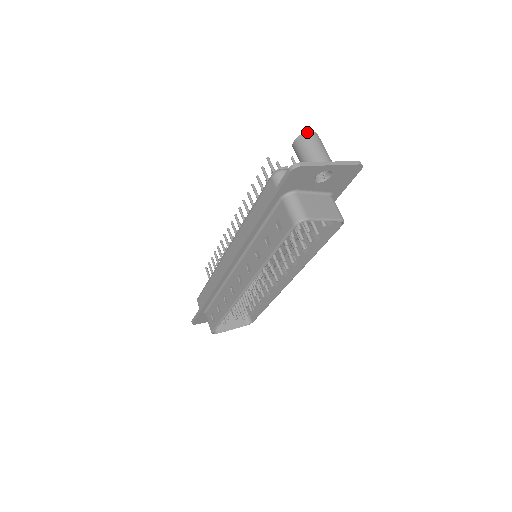
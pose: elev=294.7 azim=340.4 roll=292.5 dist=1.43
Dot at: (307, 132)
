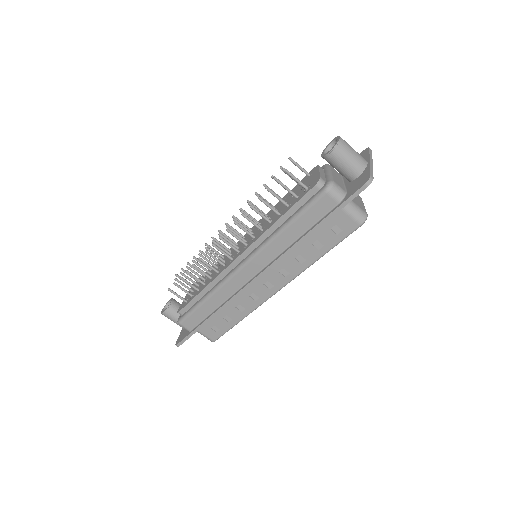
Dot at: (339, 140)
